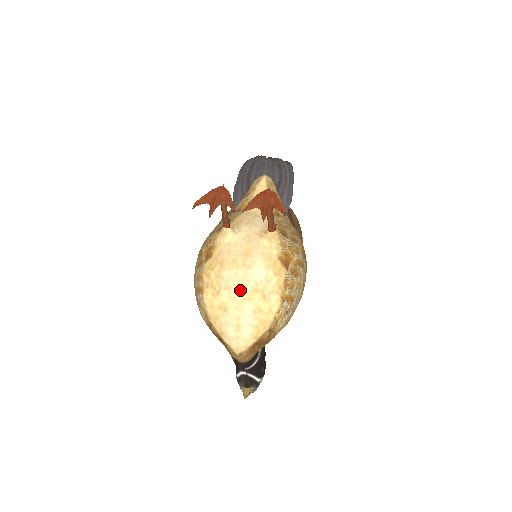
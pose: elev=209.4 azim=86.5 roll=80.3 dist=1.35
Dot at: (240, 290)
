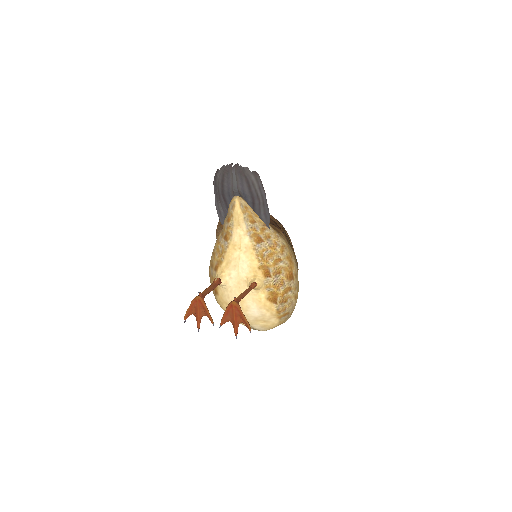
Dot at: occluded
